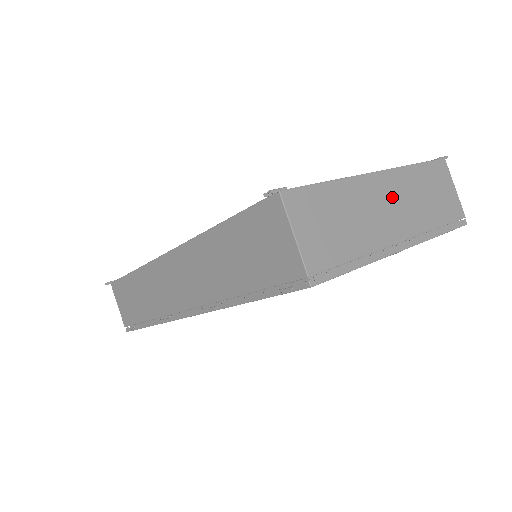
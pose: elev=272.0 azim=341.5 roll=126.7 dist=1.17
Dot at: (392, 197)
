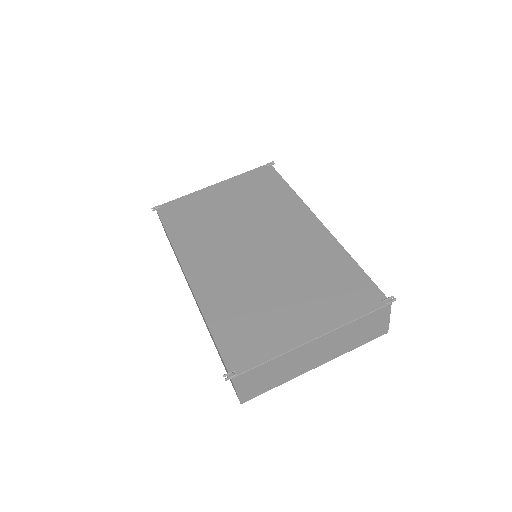
Dot at: (321, 347)
